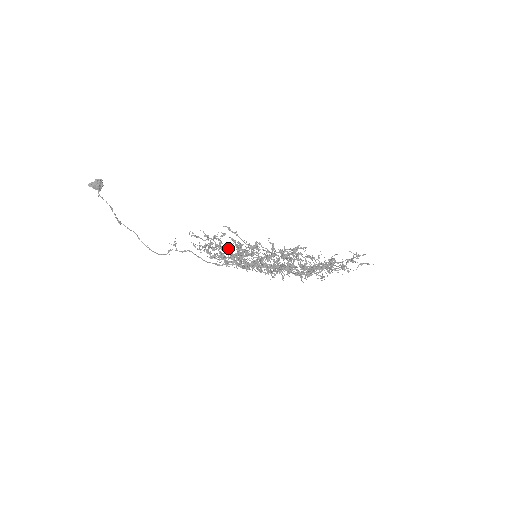
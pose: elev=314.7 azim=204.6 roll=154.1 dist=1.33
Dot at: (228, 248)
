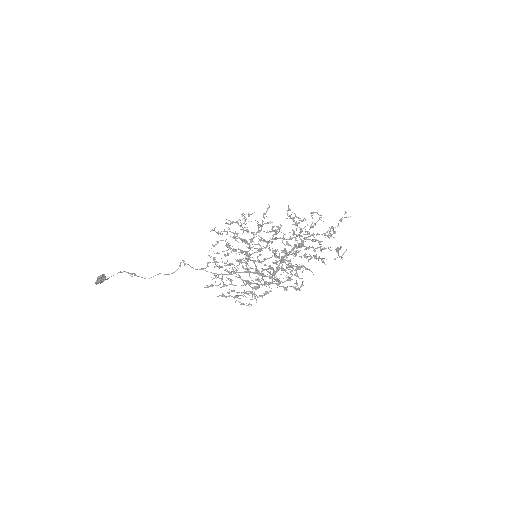
Dot at: occluded
